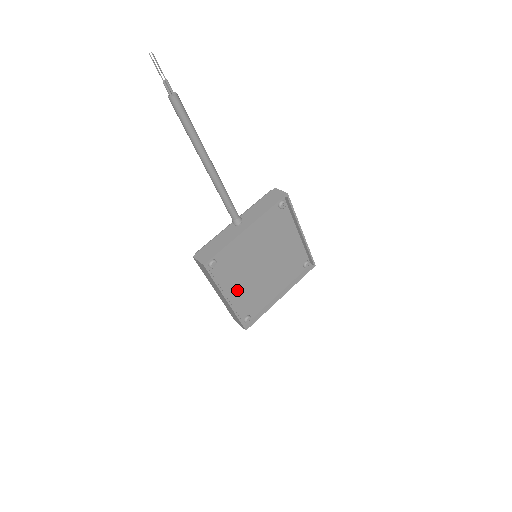
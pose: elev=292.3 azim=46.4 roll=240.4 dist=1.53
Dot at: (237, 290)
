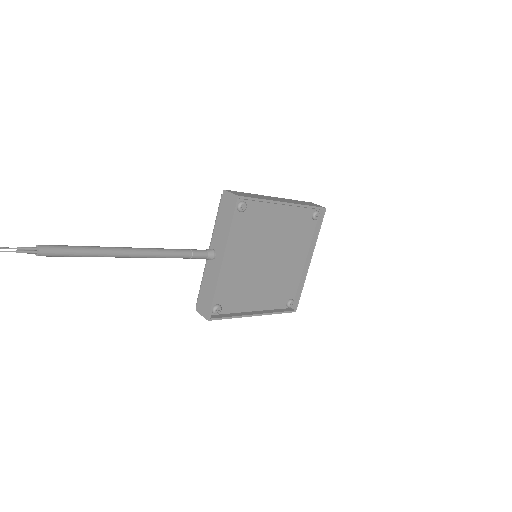
Dot at: (260, 298)
